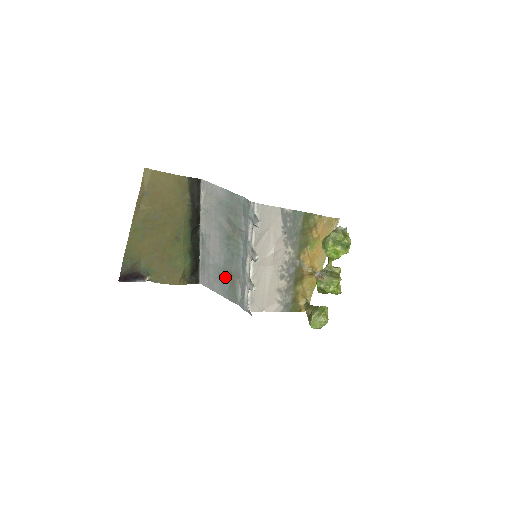
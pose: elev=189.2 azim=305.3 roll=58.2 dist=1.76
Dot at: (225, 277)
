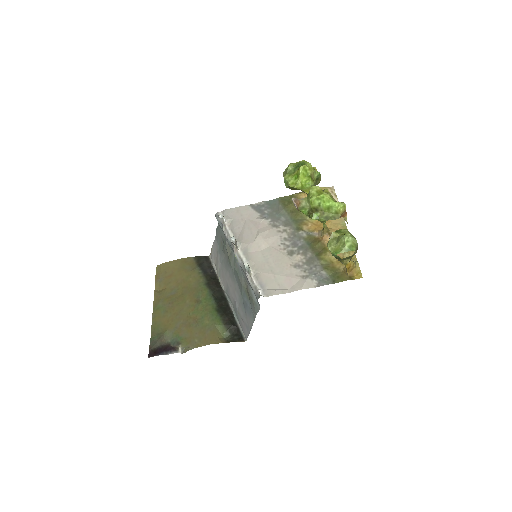
Dot at: (245, 300)
